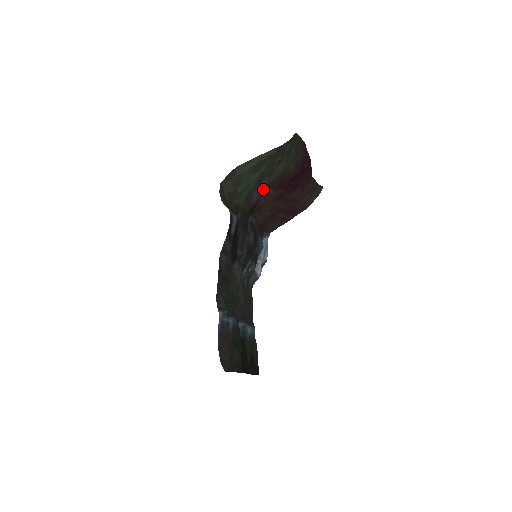
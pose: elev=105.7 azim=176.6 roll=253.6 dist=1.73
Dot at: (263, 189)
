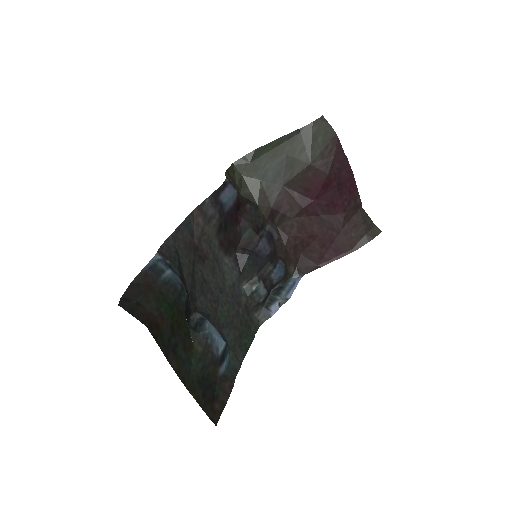
Dot at: (285, 187)
